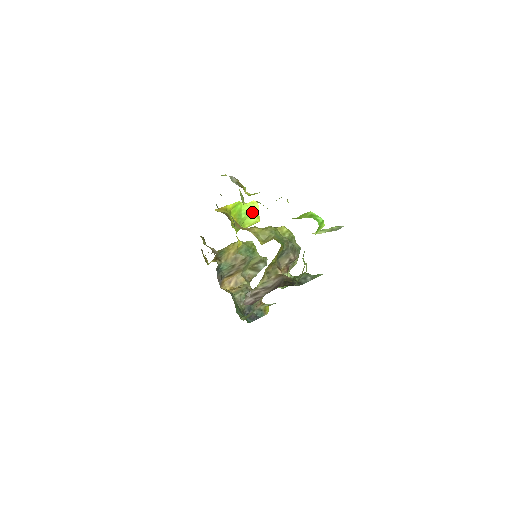
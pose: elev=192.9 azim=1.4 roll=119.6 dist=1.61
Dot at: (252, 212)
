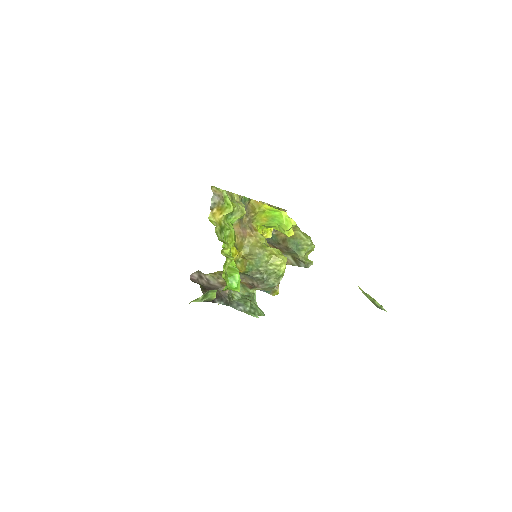
Dot at: (285, 226)
